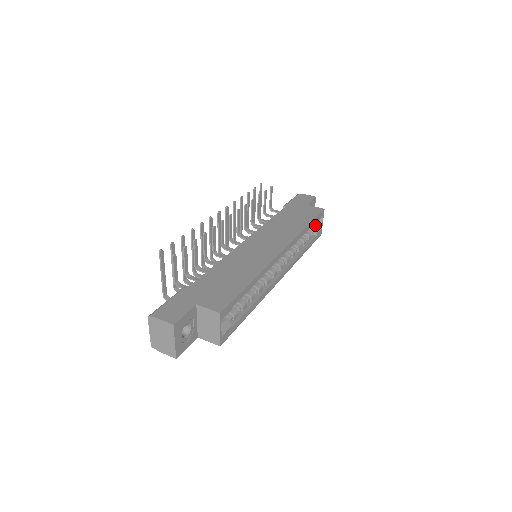
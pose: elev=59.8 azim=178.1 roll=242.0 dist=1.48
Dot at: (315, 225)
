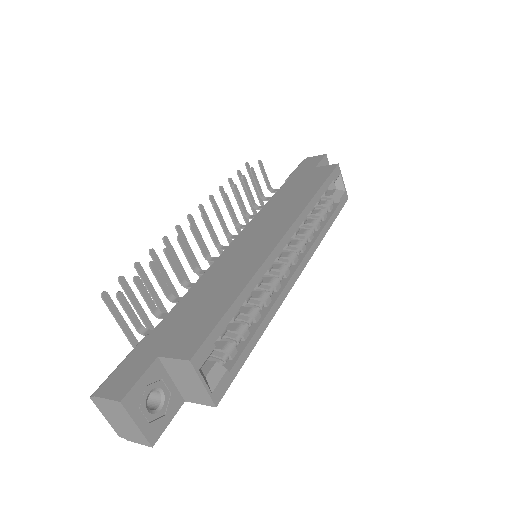
Dot at: (334, 189)
